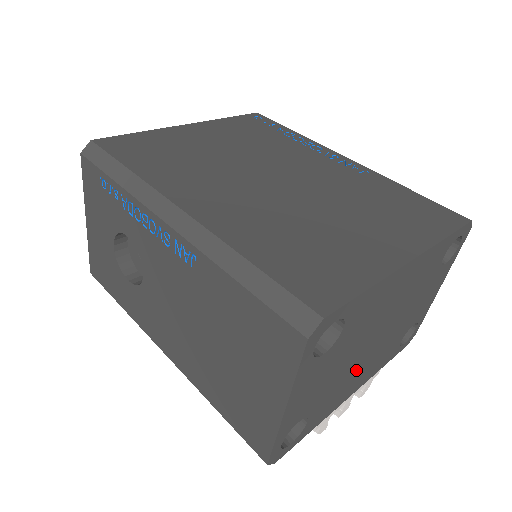
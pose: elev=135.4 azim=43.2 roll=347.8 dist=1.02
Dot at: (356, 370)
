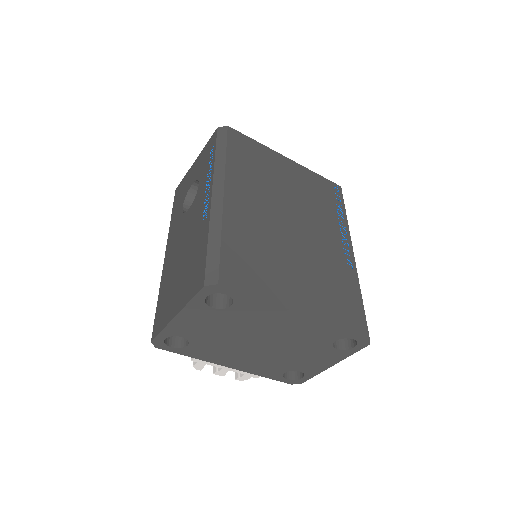
Dot at: (237, 350)
